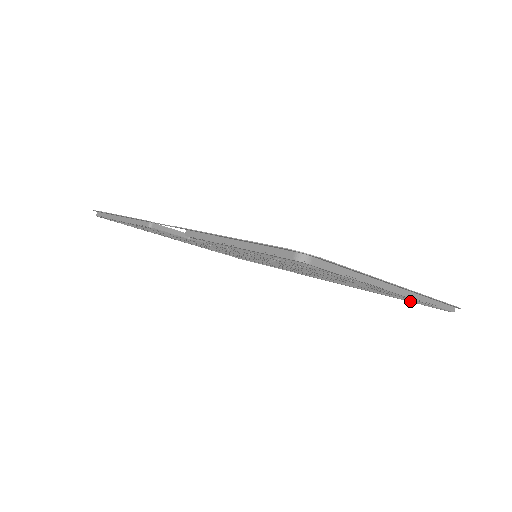
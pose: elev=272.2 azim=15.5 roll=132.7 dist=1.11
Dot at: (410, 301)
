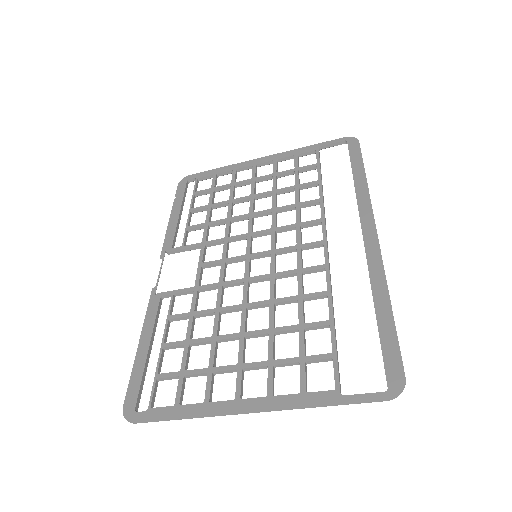
Dot at: (381, 343)
